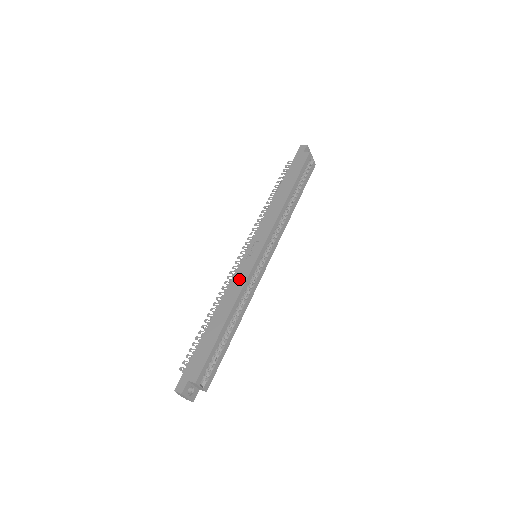
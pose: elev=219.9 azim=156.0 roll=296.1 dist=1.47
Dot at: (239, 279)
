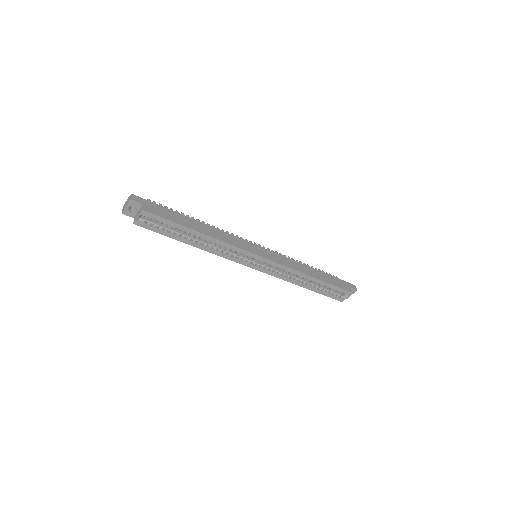
Dot at: (235, 241)
